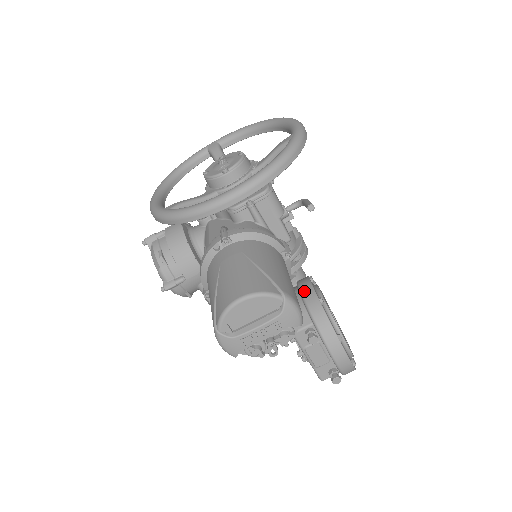
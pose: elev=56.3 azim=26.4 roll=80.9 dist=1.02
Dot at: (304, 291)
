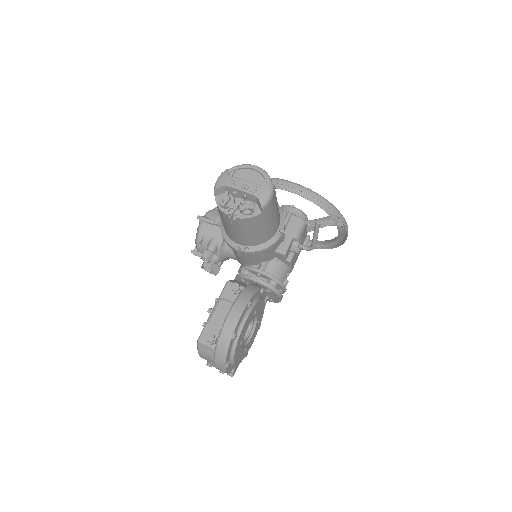
Dot at: occluded
